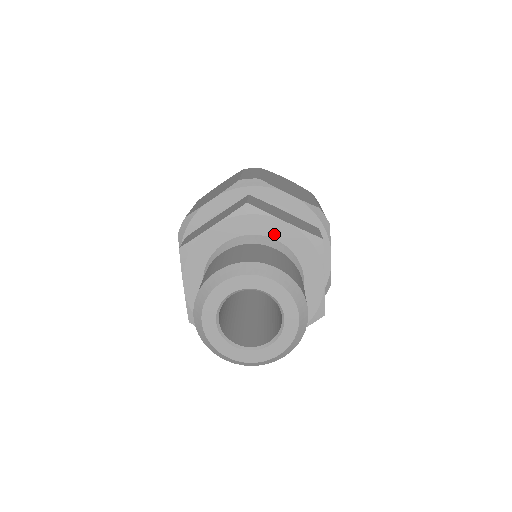
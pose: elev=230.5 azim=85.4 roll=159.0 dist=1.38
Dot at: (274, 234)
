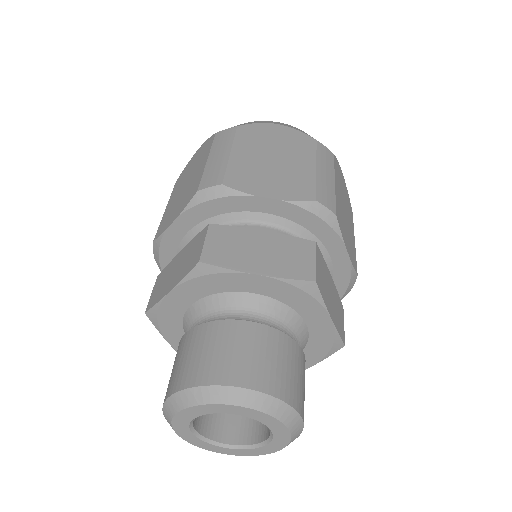
Dot at: (248, 288)
